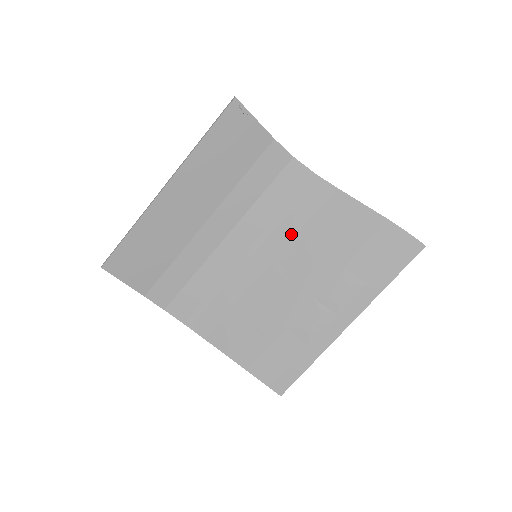
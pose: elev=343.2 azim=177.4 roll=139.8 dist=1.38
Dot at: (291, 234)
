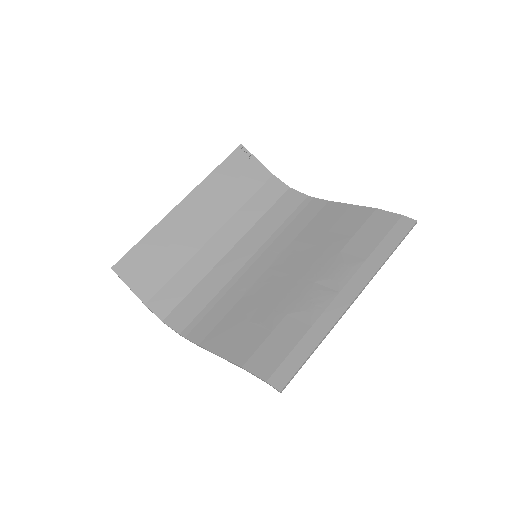
Dot at: (290, 239)
